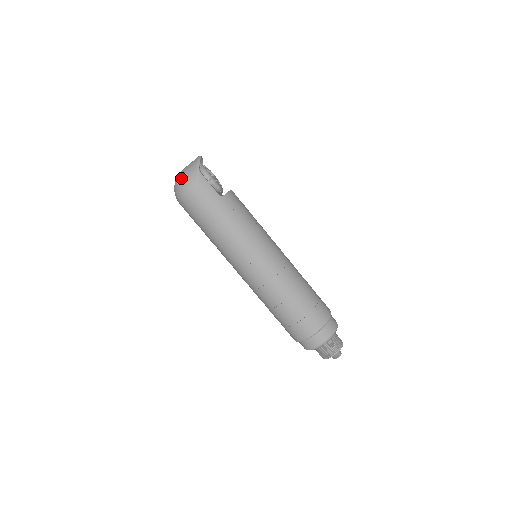
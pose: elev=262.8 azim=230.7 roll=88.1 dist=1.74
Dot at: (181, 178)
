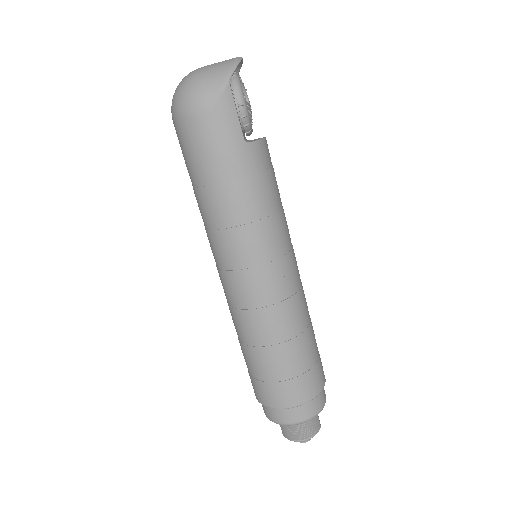
Dot at: (193, 79)
